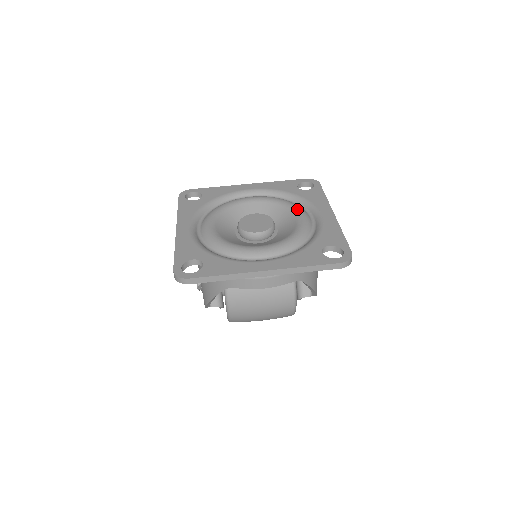
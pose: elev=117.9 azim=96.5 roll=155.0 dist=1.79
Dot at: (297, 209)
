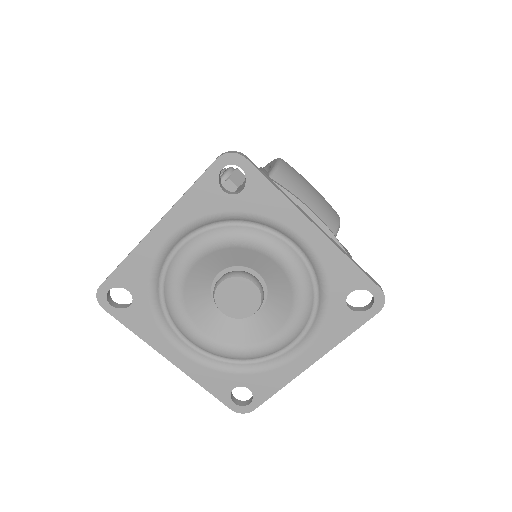
Dot at: (294, 325)
